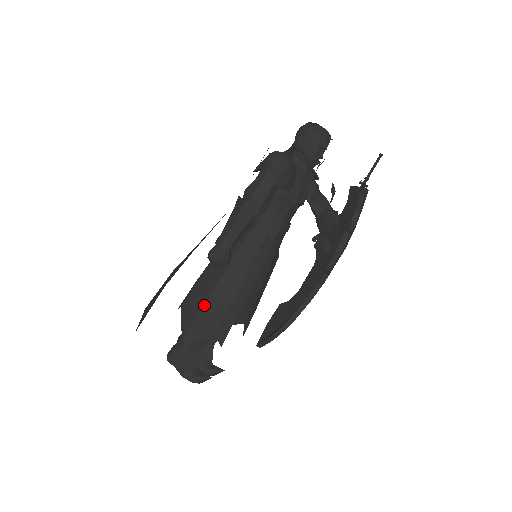
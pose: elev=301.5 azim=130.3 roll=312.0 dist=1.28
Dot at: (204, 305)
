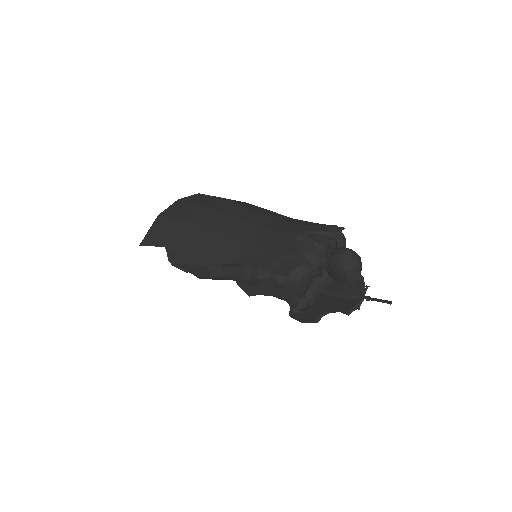
Dot at: (196, 265)
